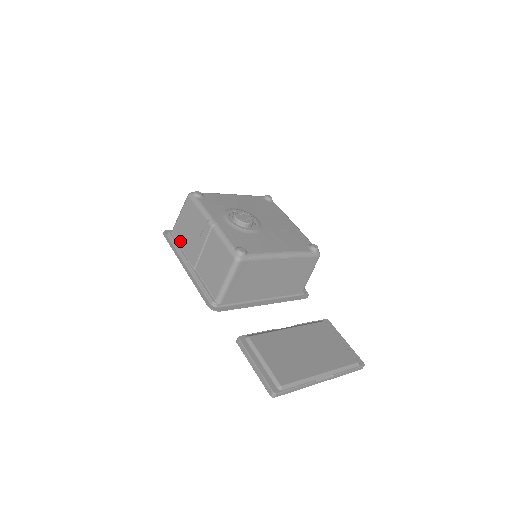
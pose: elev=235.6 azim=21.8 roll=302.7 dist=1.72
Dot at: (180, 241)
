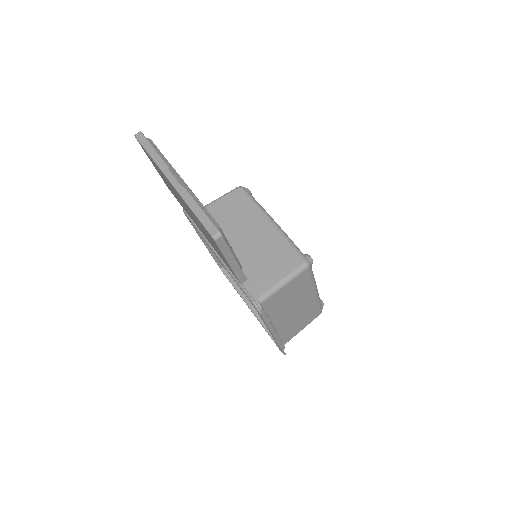
Dot at: occluded
